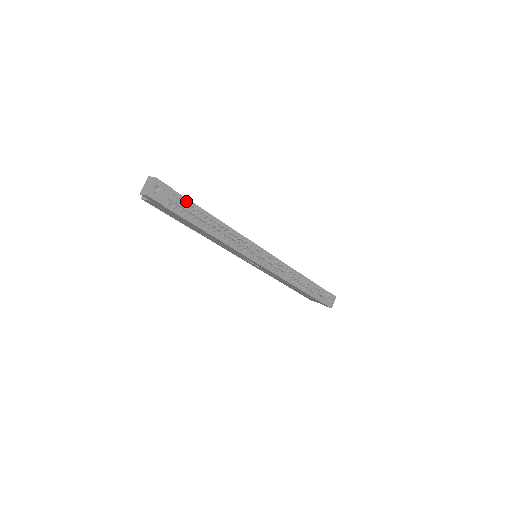
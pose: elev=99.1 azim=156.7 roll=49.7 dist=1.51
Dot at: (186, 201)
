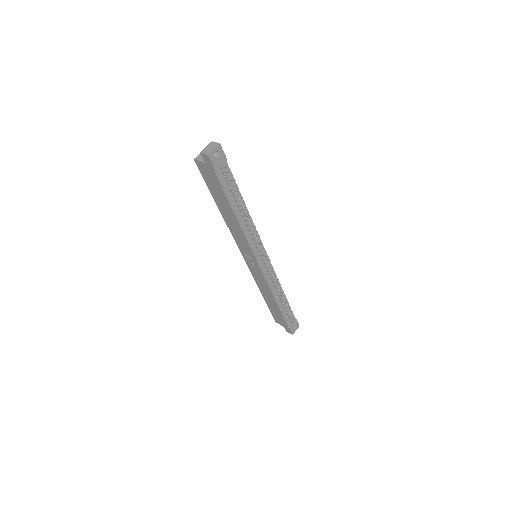
Dot at: (231, 177)
